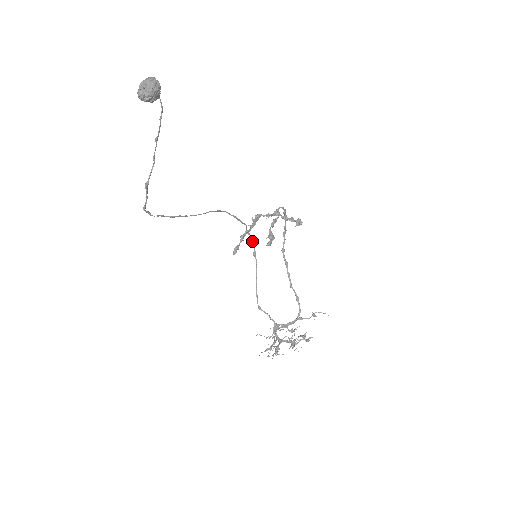
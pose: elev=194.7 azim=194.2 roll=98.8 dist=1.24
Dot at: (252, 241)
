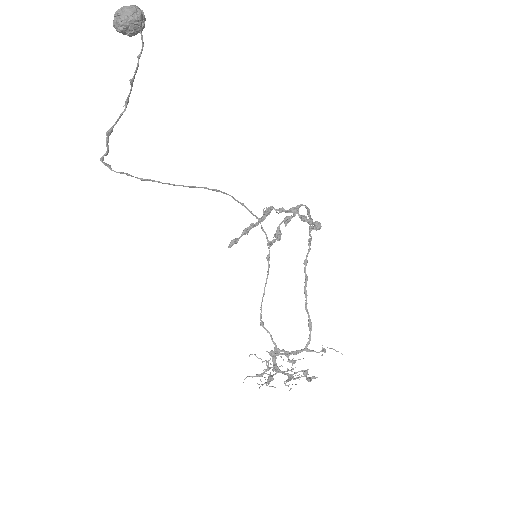
Dot at: (268, 241)
